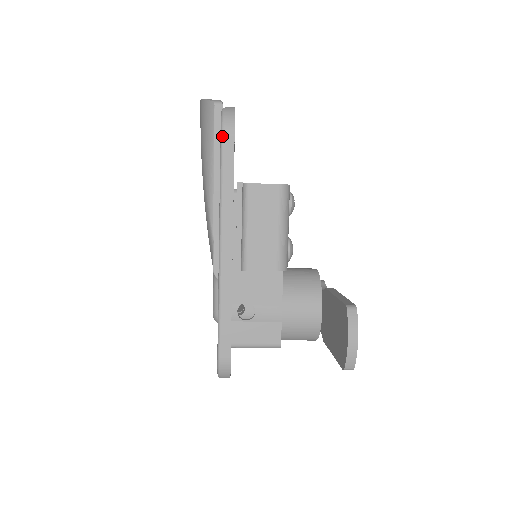
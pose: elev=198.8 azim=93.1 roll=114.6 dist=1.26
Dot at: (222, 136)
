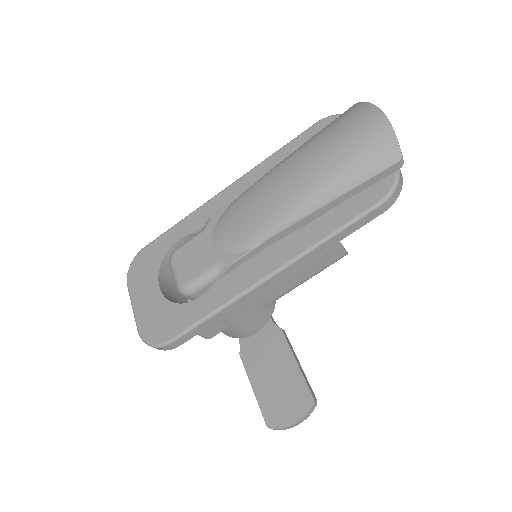
Dot at: (379, 206)
